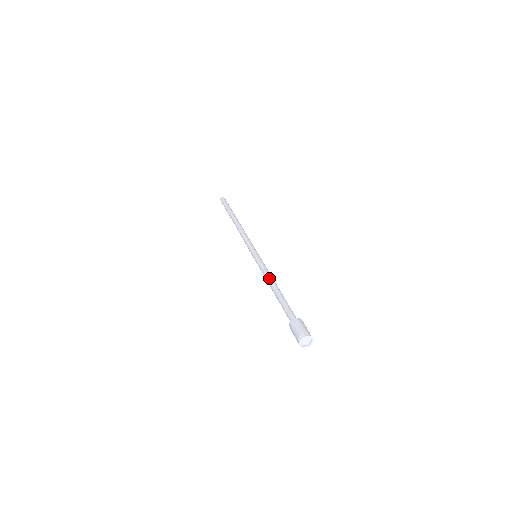
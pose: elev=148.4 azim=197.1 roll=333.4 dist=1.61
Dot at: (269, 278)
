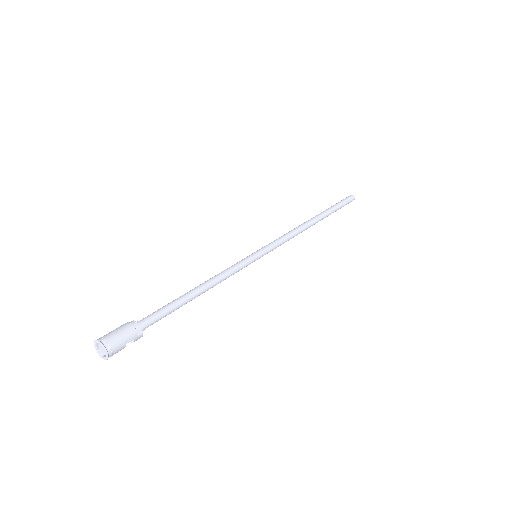
Dot at: (213, 278)
